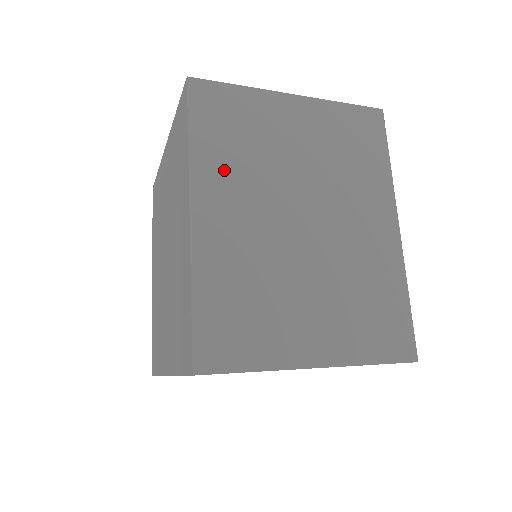
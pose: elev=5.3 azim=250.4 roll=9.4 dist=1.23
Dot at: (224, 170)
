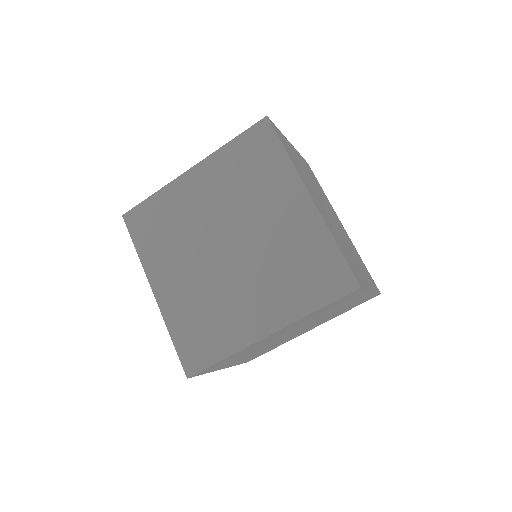
Dot at: (303, 176)
